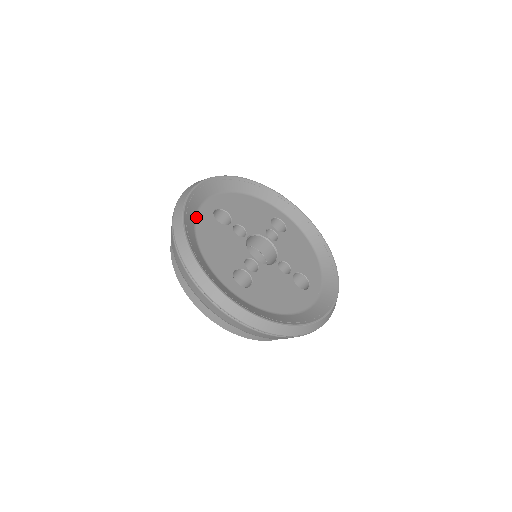
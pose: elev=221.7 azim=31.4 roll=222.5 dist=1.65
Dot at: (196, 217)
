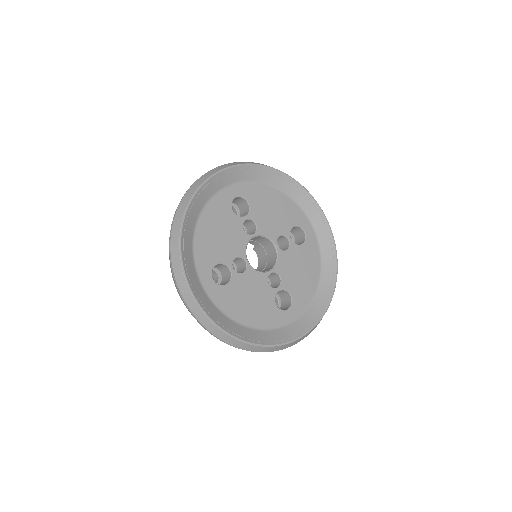
Dot at: (218, 309)
